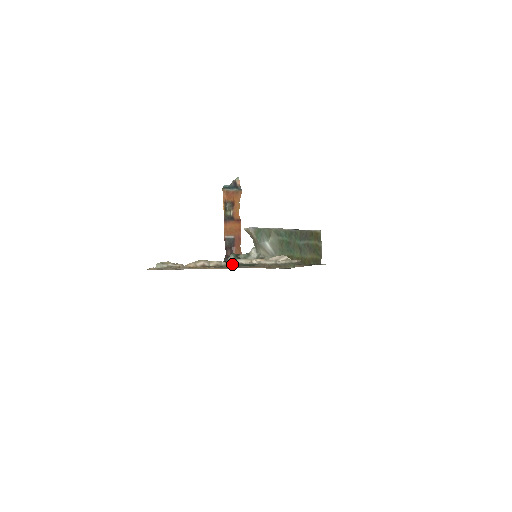
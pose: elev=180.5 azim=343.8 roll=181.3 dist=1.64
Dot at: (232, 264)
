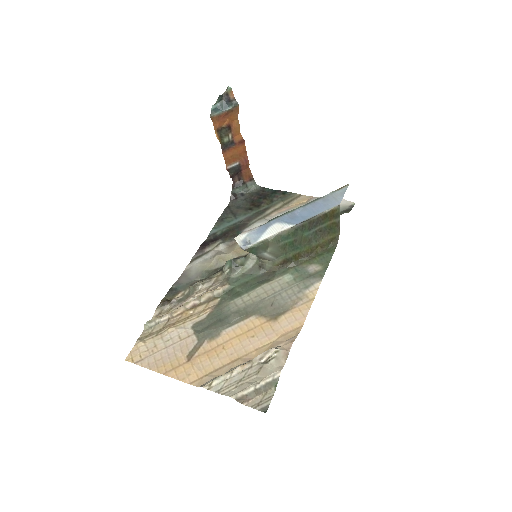
Dot at: (226, 289)
